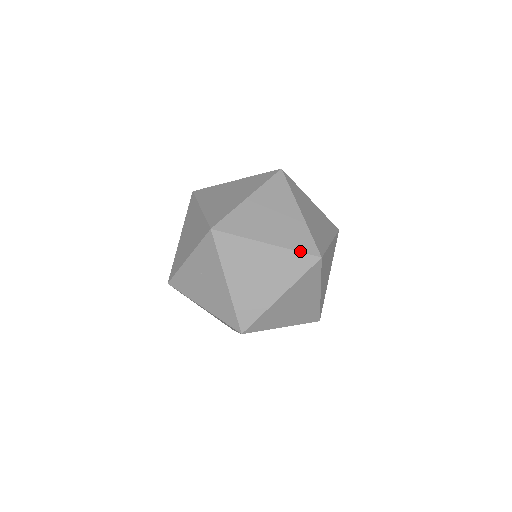
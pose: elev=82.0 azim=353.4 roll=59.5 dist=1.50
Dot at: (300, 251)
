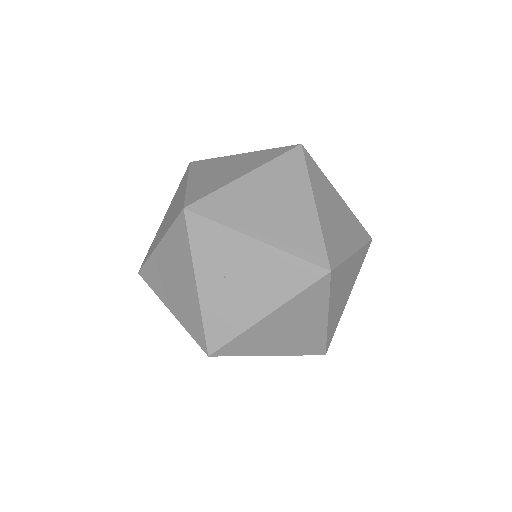
Dot at: (279, 155)
